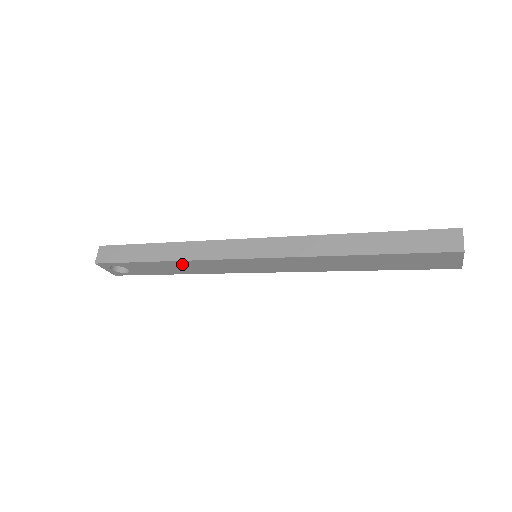
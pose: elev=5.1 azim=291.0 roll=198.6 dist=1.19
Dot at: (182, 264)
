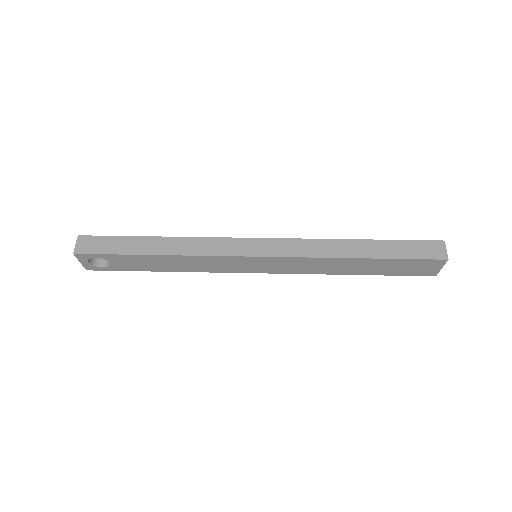
Dot at: (179, 259)
